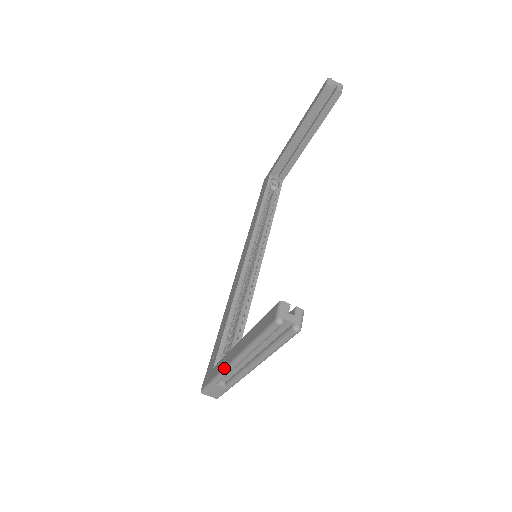
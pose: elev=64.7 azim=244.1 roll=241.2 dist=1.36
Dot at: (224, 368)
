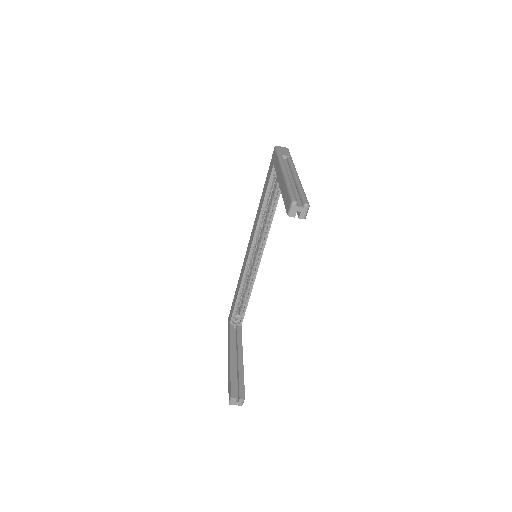
Dot at: occluded
